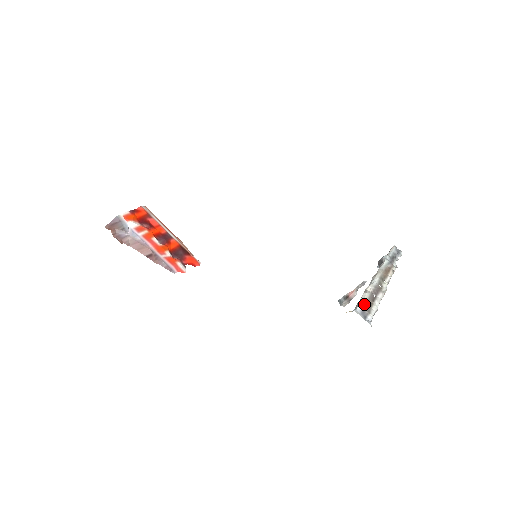
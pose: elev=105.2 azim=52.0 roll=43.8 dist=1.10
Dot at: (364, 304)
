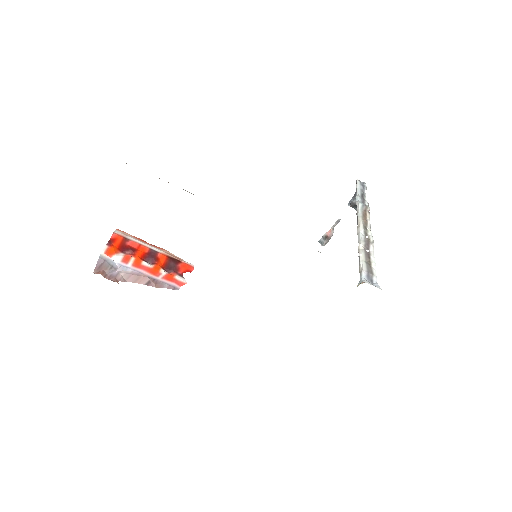
Dot at: (365, 267)
